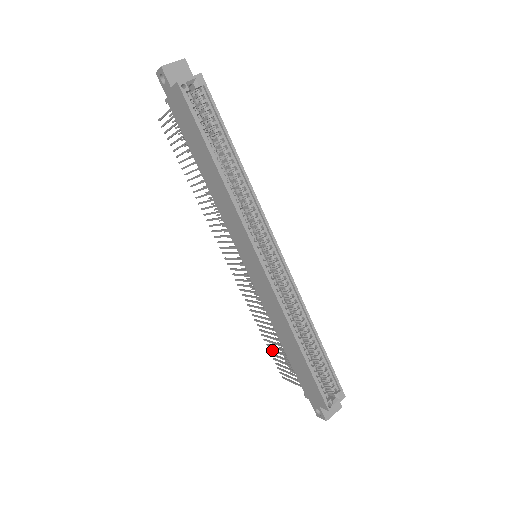
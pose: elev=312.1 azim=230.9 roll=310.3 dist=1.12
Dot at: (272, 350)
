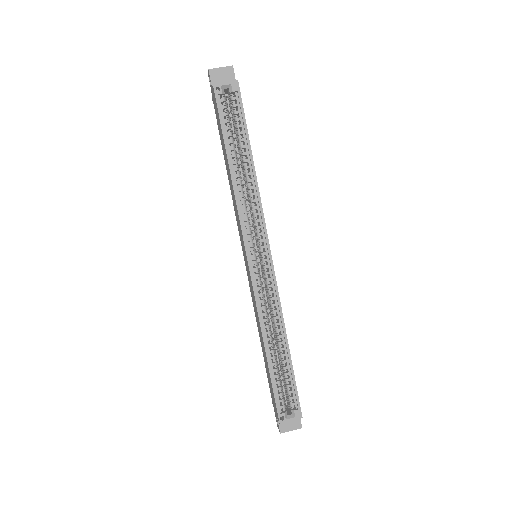
Dot at: occluded
